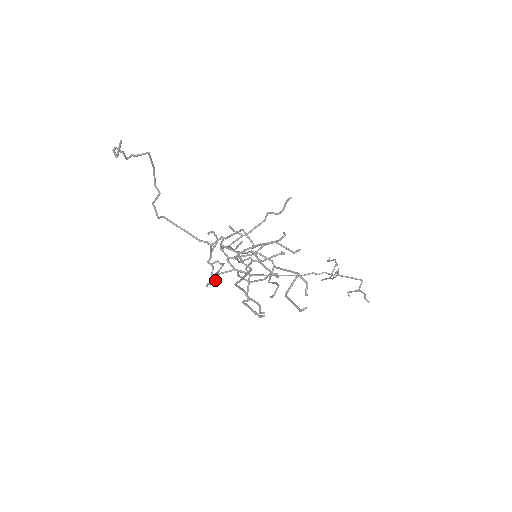
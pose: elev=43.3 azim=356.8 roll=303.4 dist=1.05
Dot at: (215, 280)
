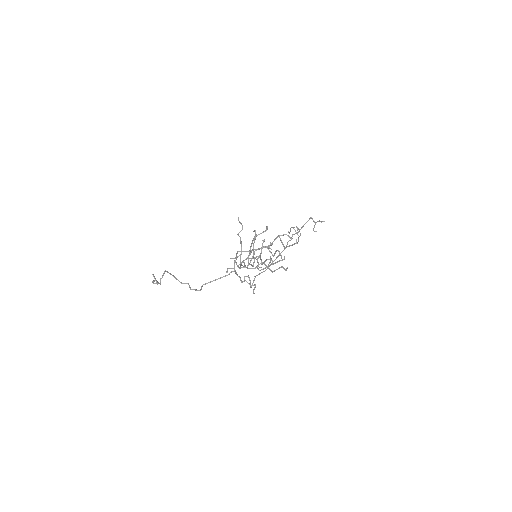
Dot at: (253, 285)
